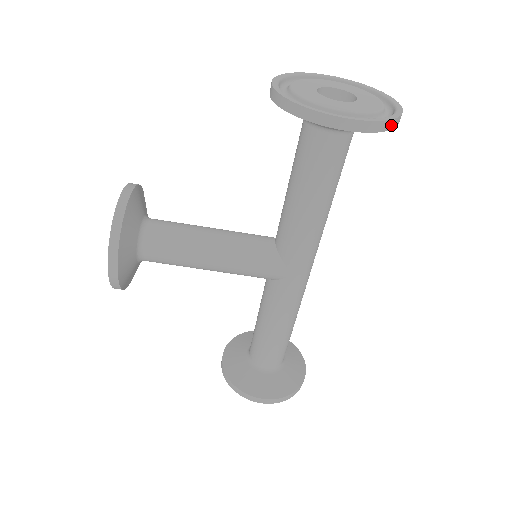
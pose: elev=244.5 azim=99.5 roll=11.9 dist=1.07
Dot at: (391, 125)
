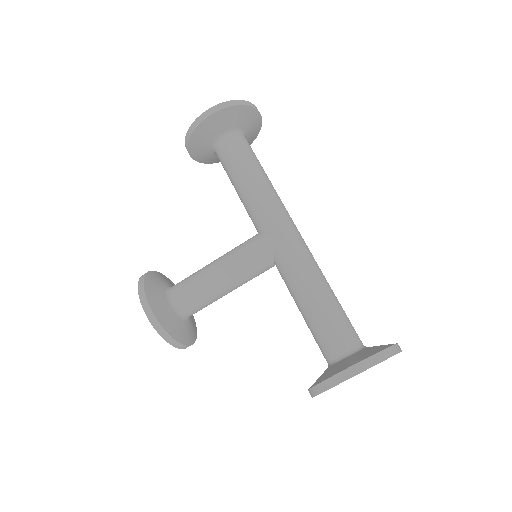
Dot at: (239, 103)
